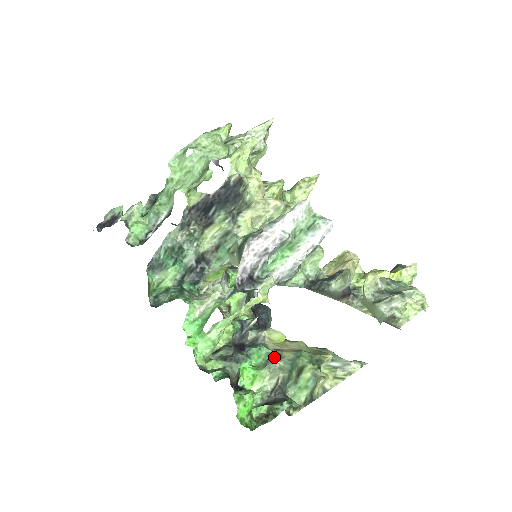
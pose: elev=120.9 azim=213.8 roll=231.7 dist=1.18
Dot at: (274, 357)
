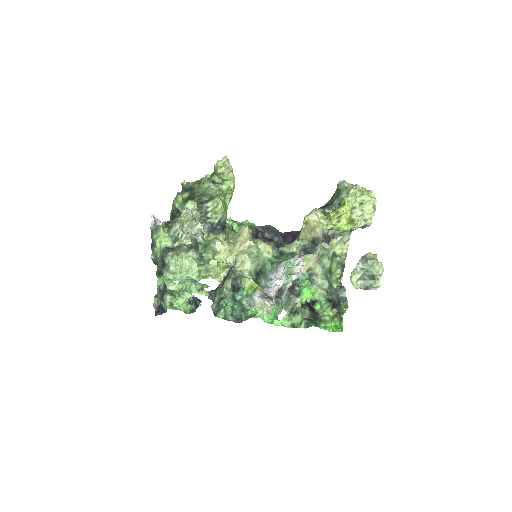
Dot at: (312, 278)
